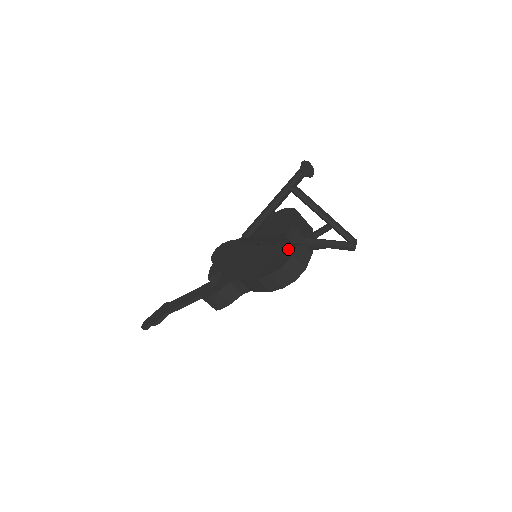
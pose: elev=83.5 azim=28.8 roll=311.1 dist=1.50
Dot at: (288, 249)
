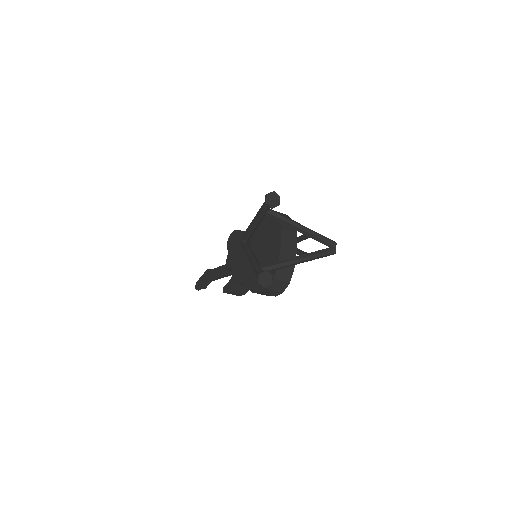
Dot at: occluded
